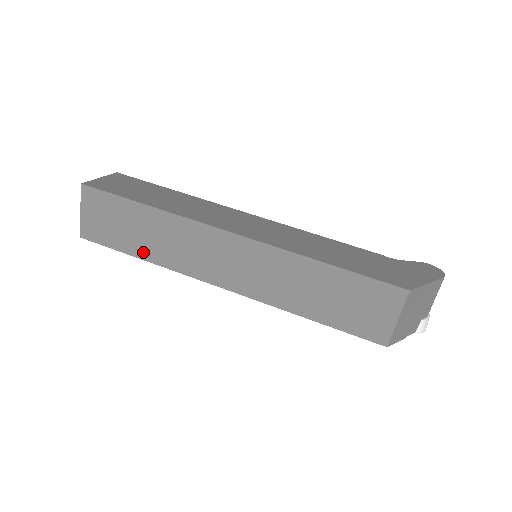
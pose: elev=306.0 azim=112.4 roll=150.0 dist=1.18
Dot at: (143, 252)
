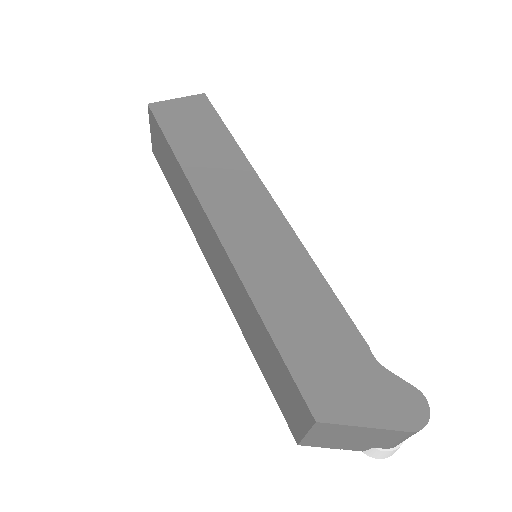
Dot at: (176, 194)
